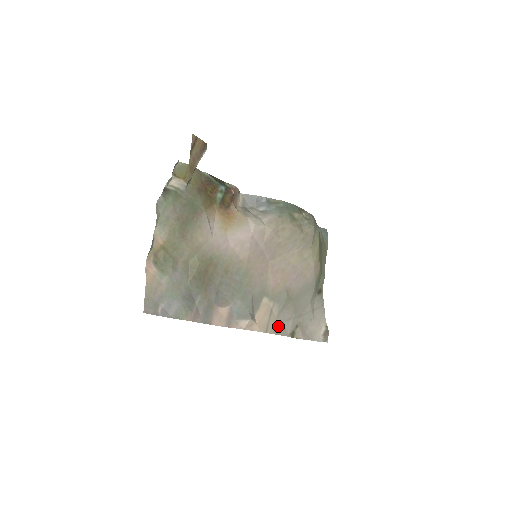
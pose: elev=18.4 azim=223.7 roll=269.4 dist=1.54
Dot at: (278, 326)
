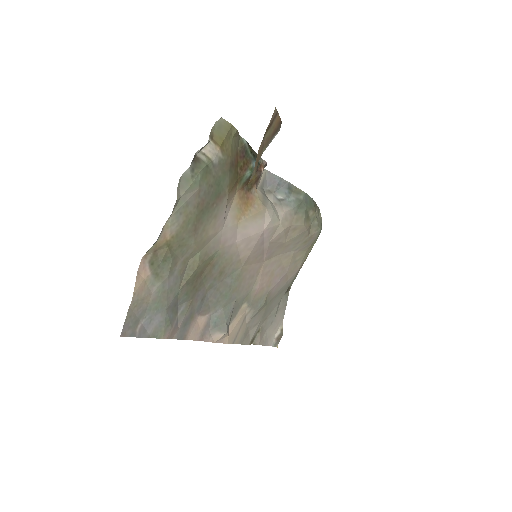
Dot at: (245, 334)
